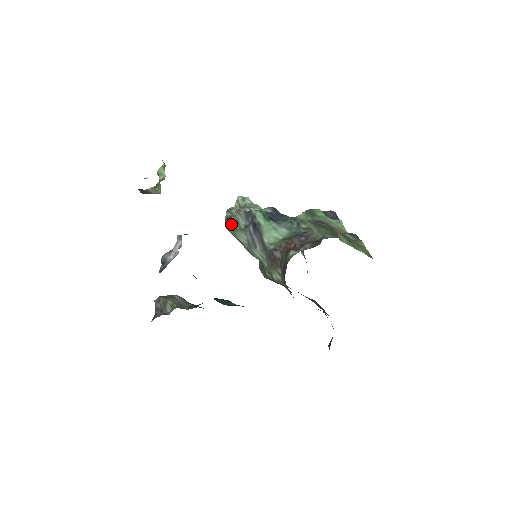
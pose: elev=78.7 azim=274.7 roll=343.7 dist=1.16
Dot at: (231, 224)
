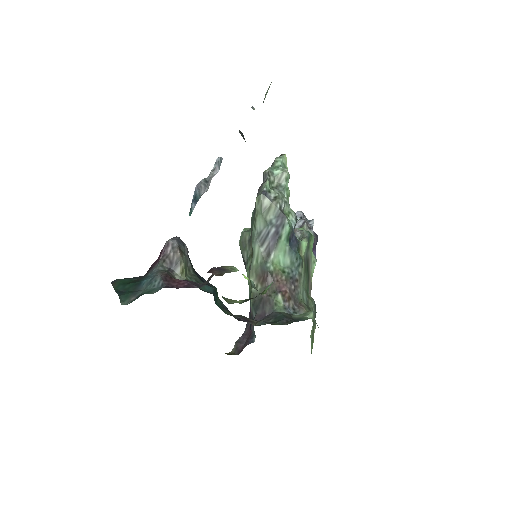
Dot at: (263, 204)
